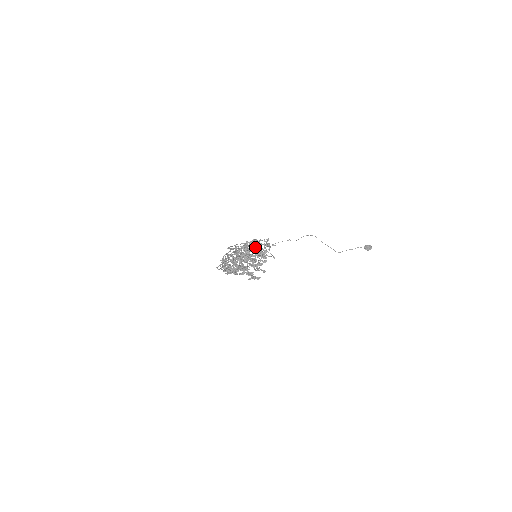
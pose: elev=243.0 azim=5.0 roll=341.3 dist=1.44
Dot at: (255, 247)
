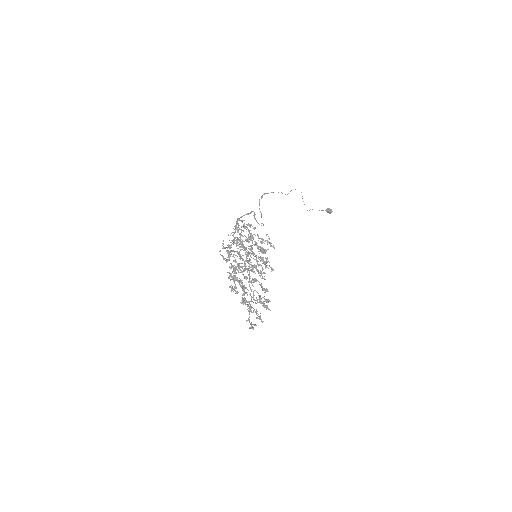
Dot at: (263, 269)
